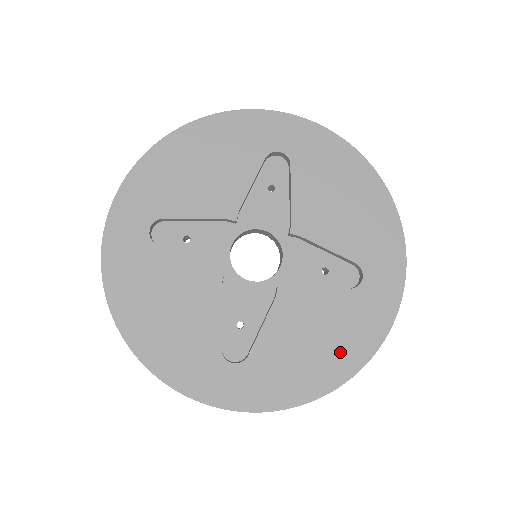
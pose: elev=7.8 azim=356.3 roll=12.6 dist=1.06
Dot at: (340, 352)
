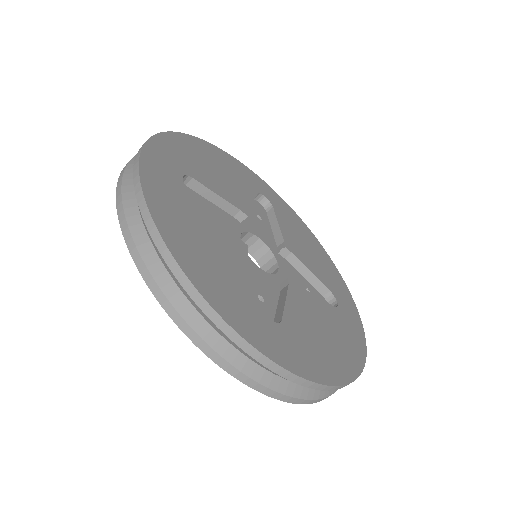
Dot at: (344, 350)
